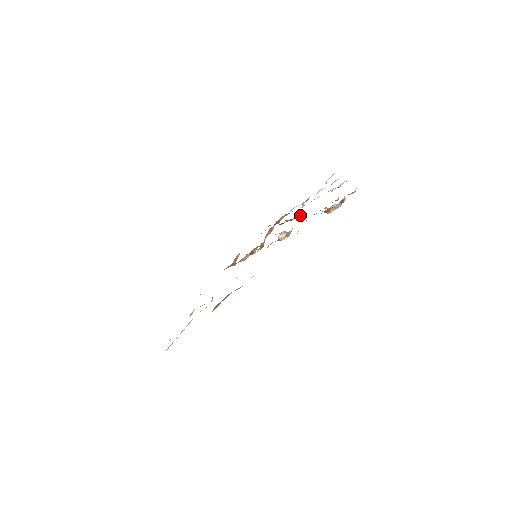
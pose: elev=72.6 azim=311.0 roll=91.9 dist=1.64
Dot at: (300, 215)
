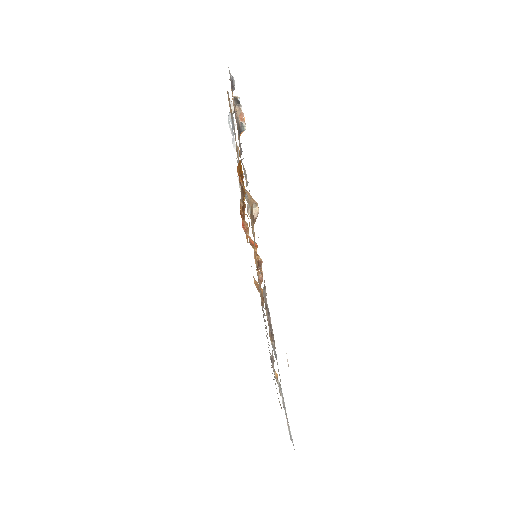
Dot at: (238, 174)
